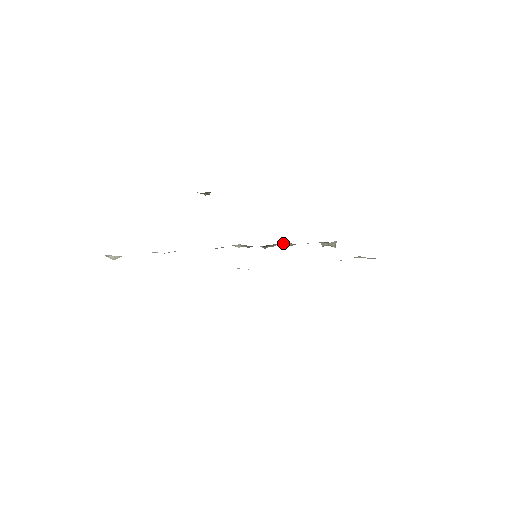
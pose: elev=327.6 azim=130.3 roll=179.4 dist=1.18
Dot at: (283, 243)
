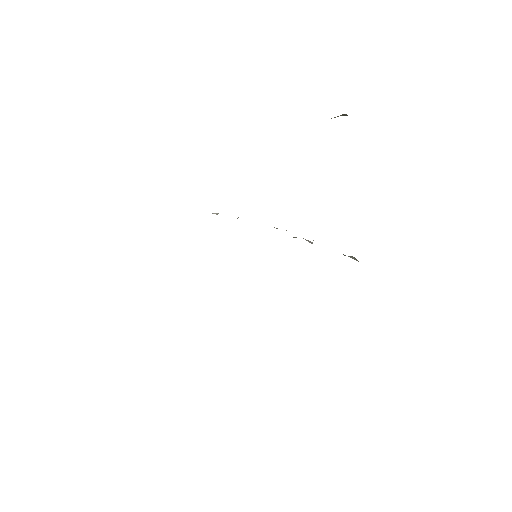
Dot at: occluded
